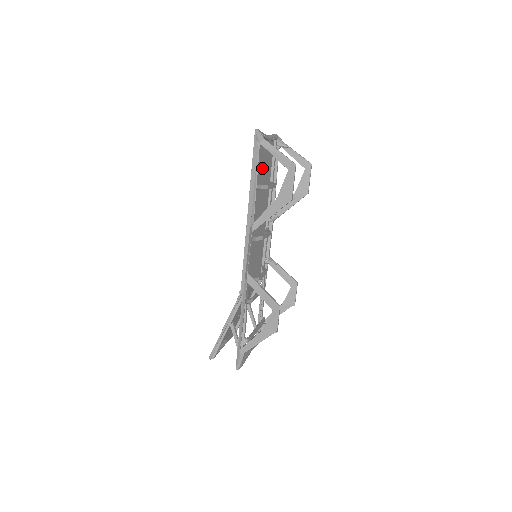
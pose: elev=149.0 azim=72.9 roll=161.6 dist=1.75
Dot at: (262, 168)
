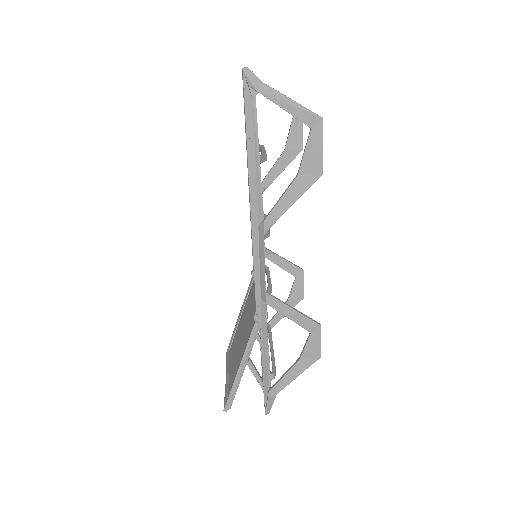
Dot at: occluded
